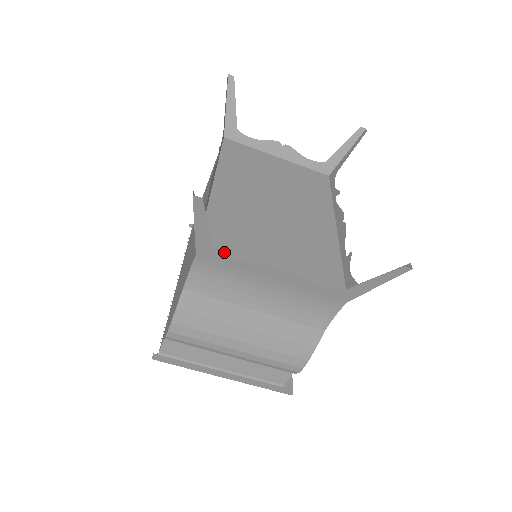
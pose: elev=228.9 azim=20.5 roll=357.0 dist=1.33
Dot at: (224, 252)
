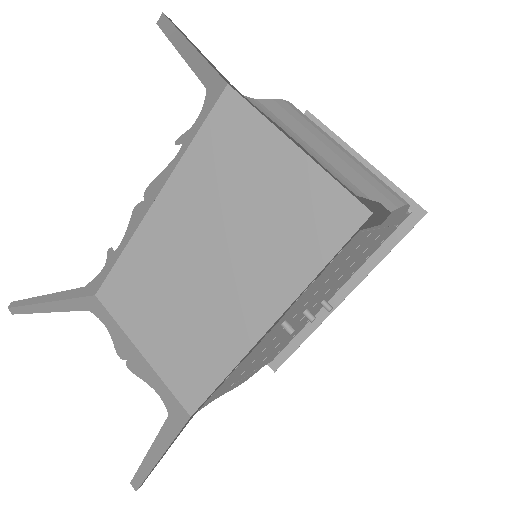
Dot at: (116, 303)
